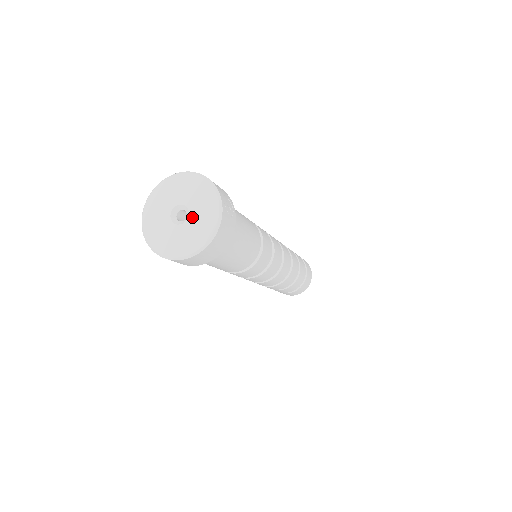
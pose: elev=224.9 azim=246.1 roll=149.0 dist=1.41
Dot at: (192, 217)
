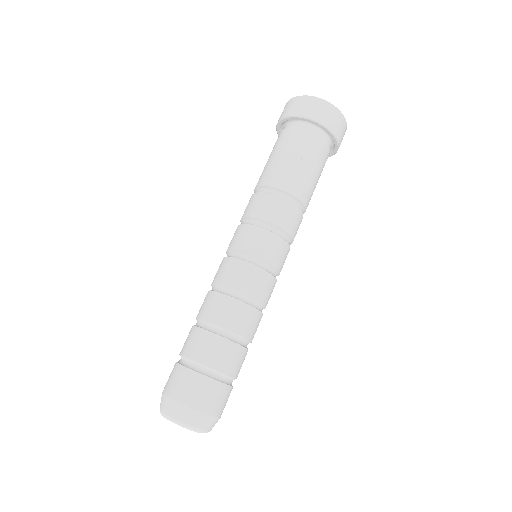
Dot at: occluded
